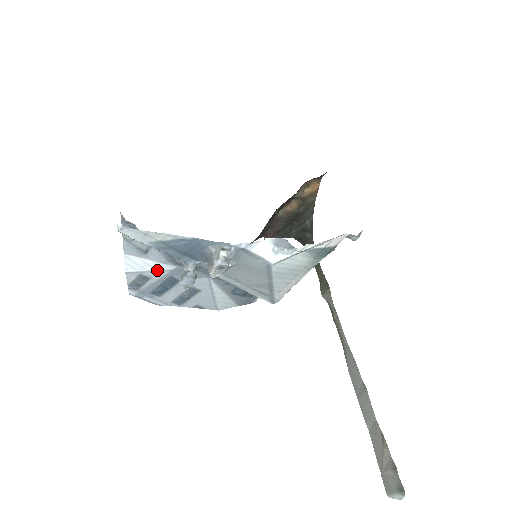
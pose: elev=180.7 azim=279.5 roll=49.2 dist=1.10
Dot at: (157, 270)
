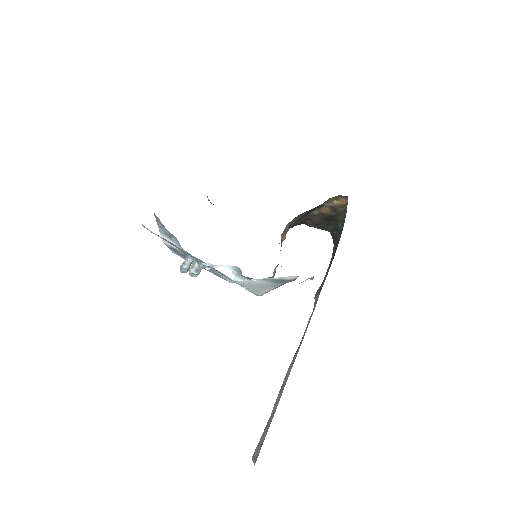
Dot at: occluded
